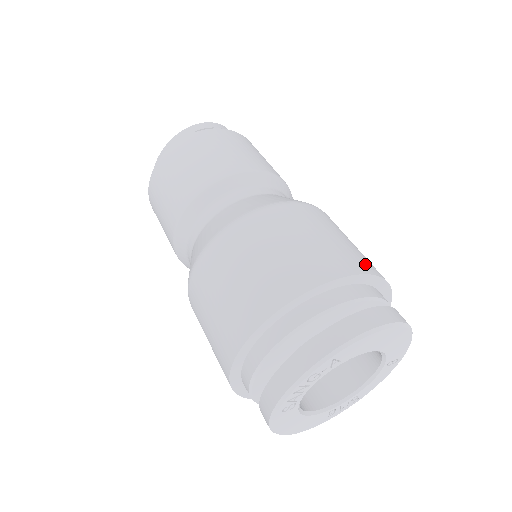
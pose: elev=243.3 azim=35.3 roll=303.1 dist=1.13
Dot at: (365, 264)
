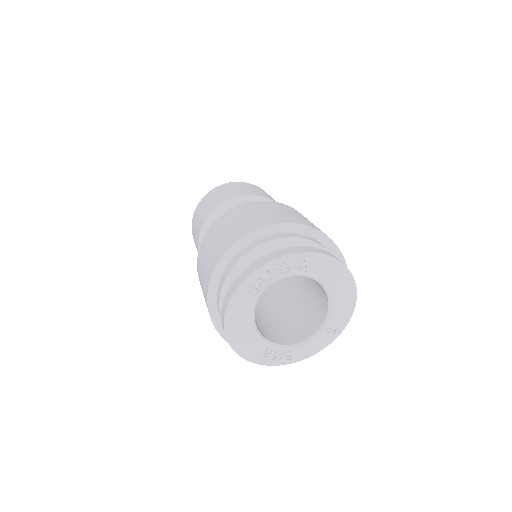
Dot at: occluded
